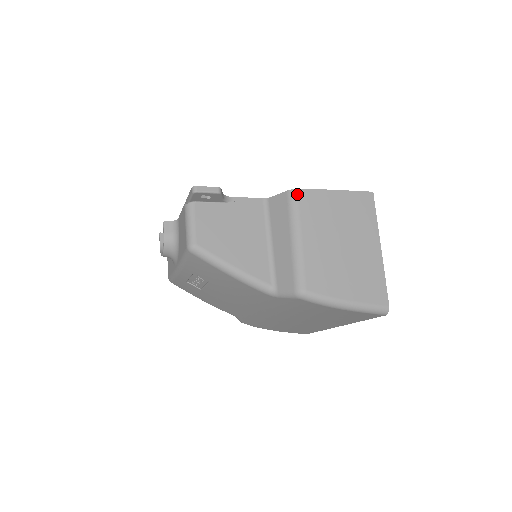
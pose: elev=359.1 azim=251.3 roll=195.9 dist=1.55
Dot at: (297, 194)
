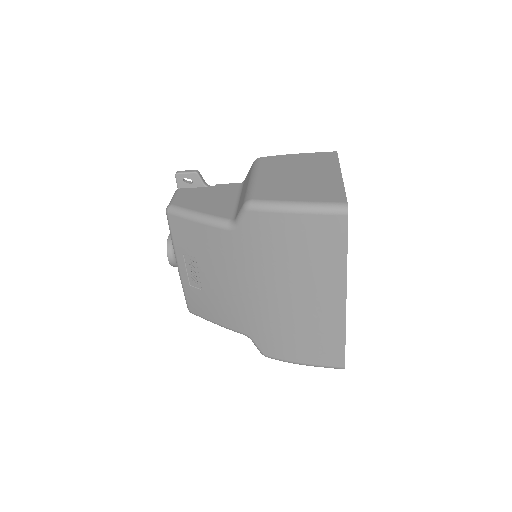
Dot at: (259, 159)
